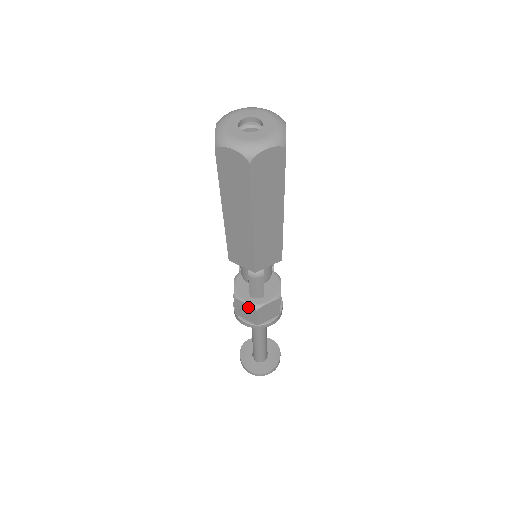
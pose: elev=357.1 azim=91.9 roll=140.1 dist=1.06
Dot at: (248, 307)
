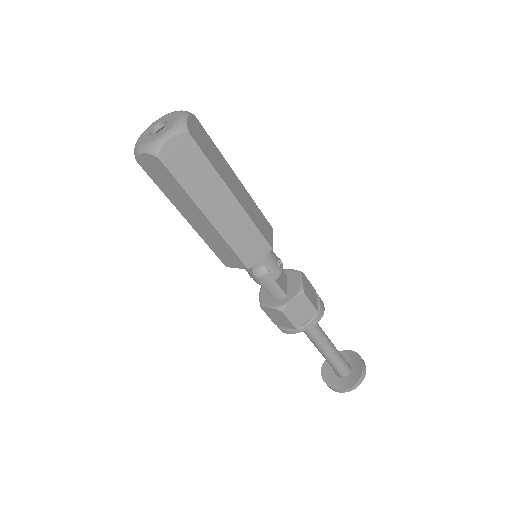
Dot at: (275, 311)
